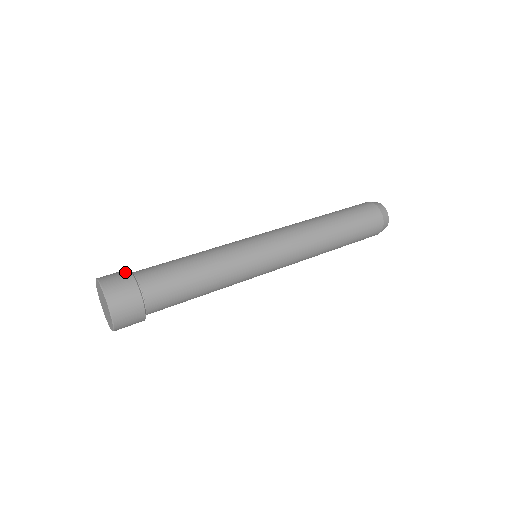
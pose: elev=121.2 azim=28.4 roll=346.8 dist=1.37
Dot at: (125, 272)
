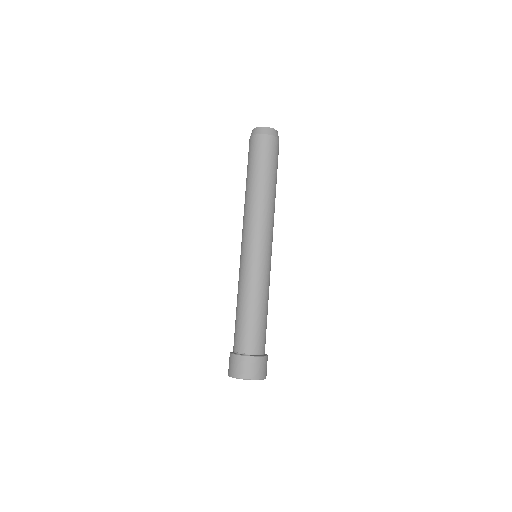
Dot at: (237, 359)
